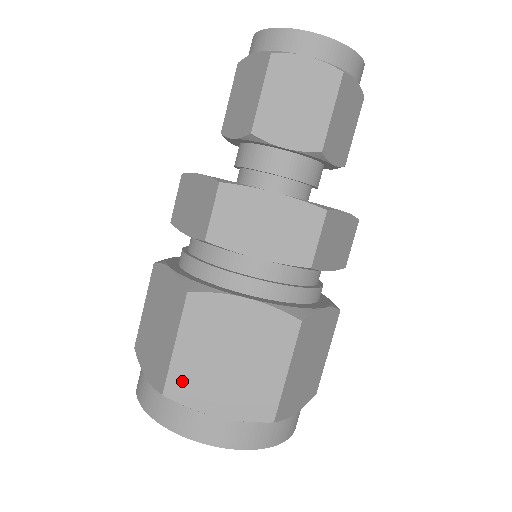
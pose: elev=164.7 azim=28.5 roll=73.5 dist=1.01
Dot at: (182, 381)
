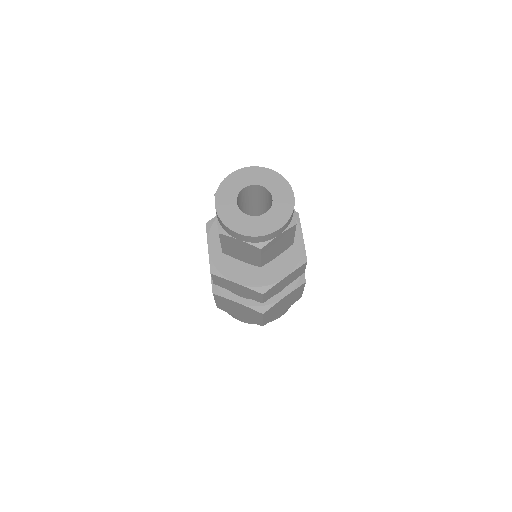
Dot at: (268, 320)
